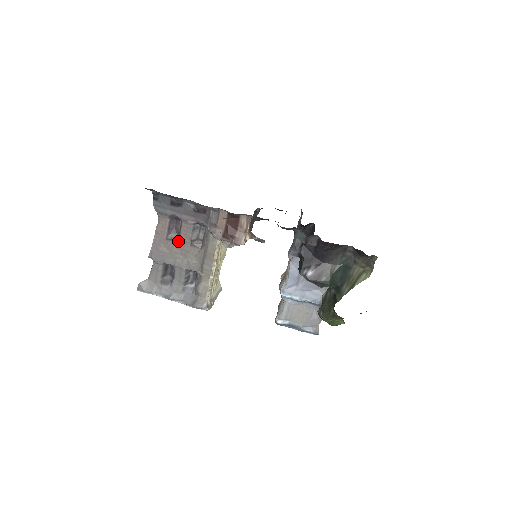
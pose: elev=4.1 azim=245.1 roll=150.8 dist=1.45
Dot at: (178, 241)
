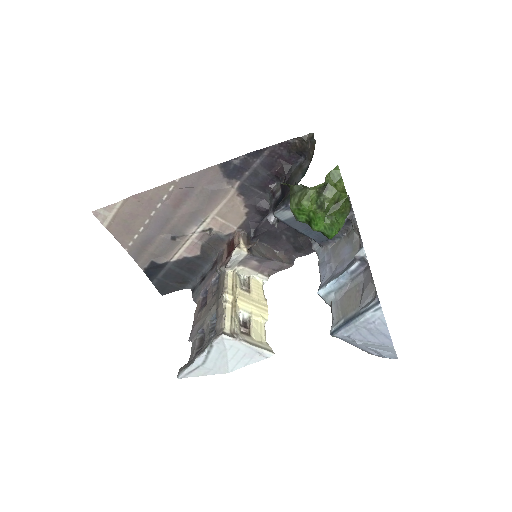
Dot at: (206, 306)
